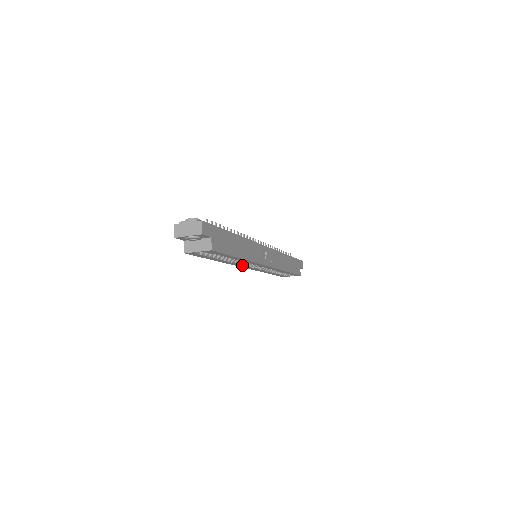
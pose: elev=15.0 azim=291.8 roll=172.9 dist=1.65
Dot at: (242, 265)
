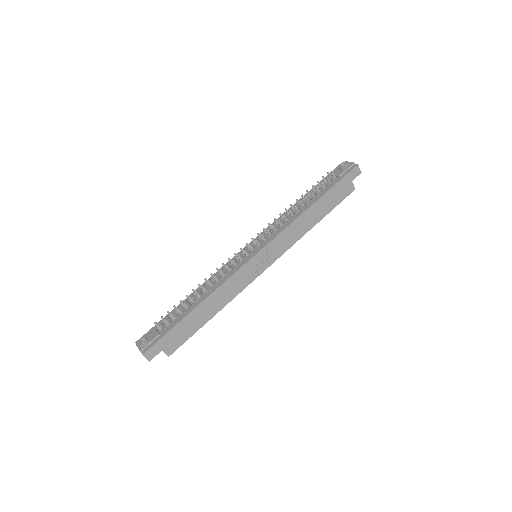
Dot at: occluded
